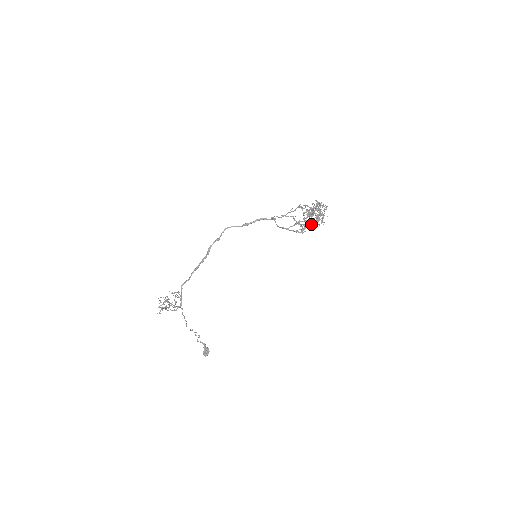
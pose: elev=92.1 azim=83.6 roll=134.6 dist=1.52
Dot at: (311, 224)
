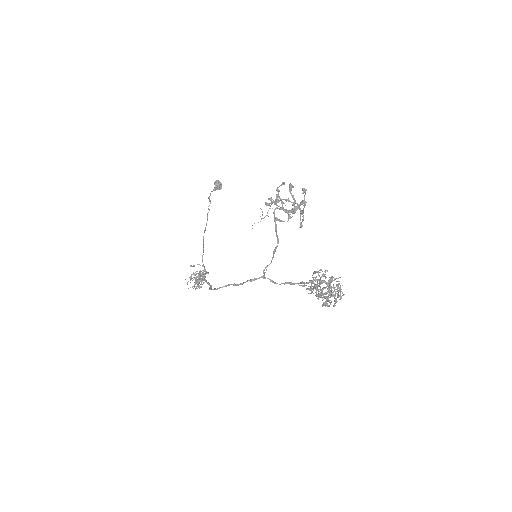
Dot at: (322, 283)
